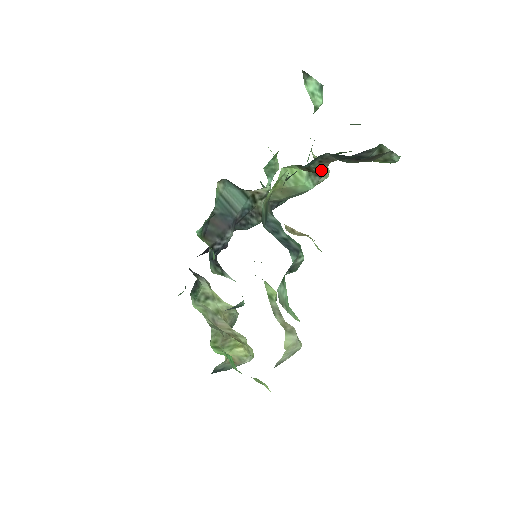
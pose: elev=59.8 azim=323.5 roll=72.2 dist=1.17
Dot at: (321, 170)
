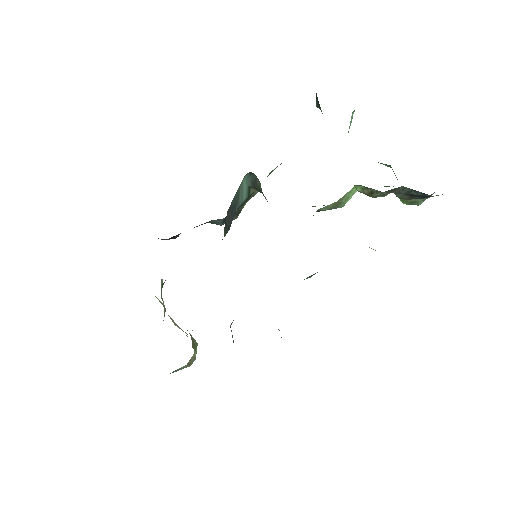
Dot at: (379, 196)
